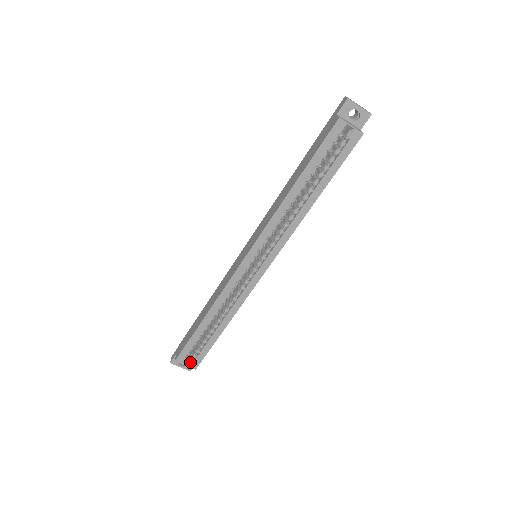
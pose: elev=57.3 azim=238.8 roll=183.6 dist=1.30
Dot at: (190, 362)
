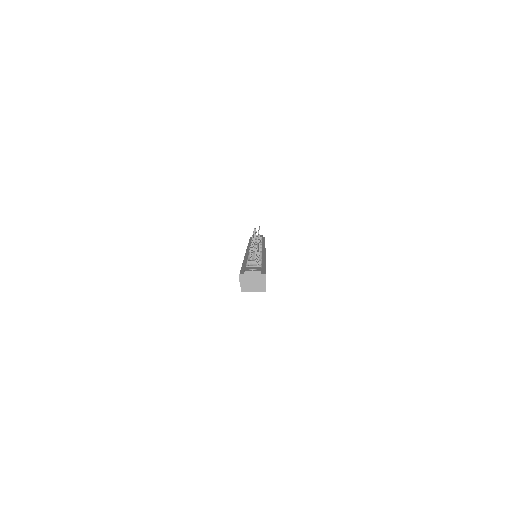
Dot at: occluded
